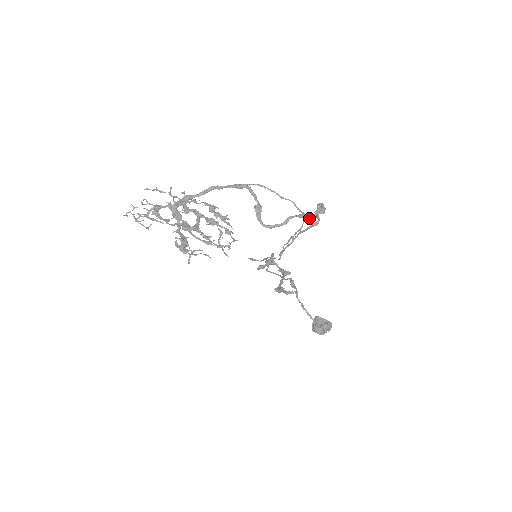
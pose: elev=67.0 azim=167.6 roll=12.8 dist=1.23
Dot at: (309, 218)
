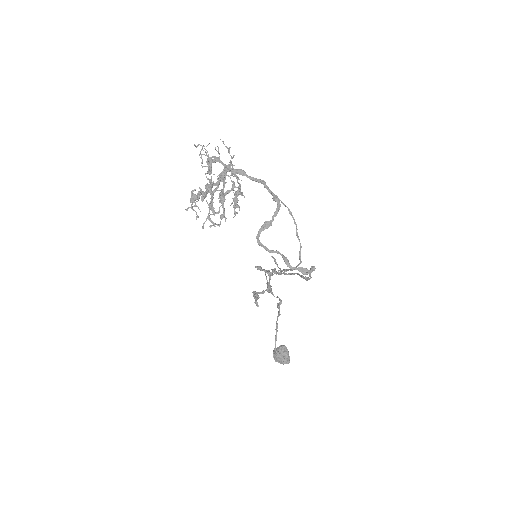
Dot at: (288, 266)
